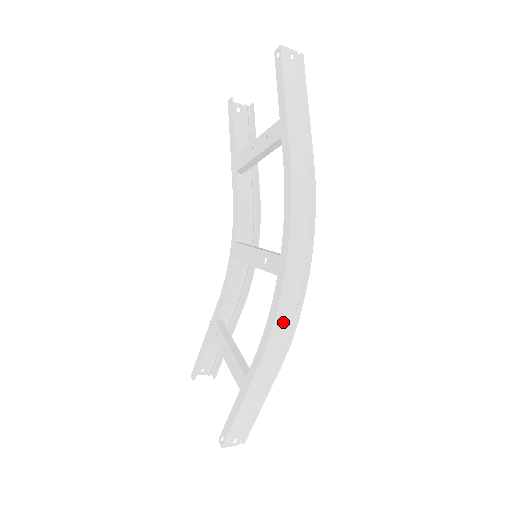
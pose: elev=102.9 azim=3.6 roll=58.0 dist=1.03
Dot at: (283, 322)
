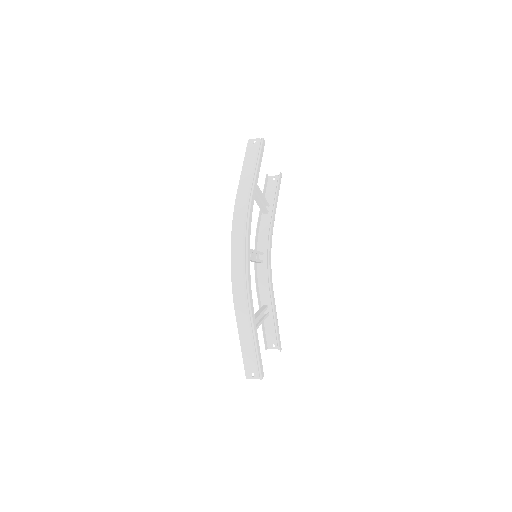
Dot at: (238, 284)
